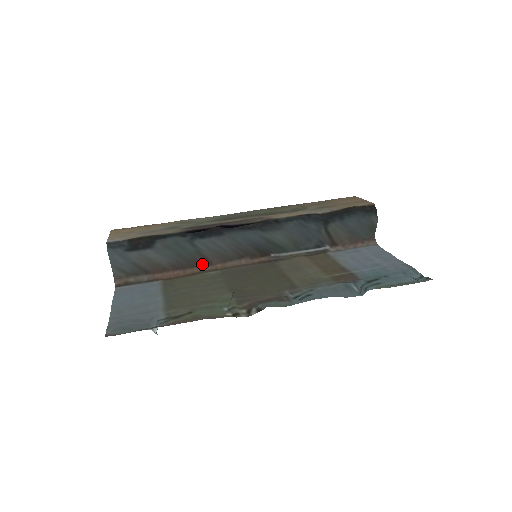
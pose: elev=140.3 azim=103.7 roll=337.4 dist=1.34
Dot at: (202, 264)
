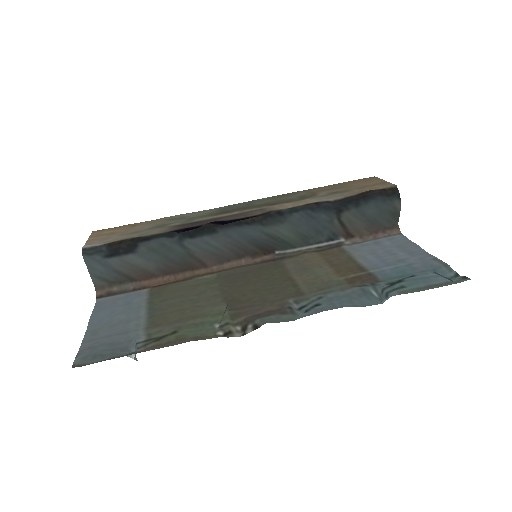
Dot at: (195, 267)
